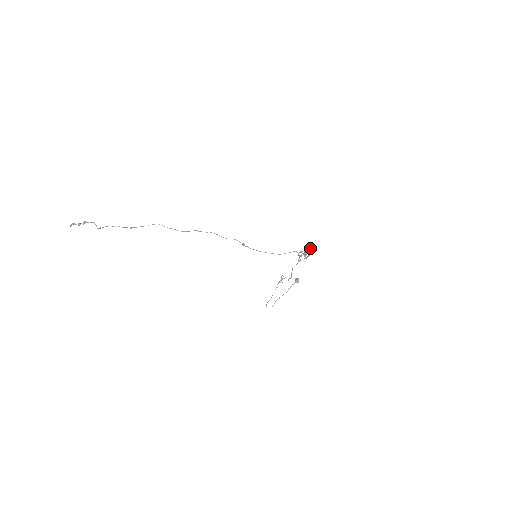
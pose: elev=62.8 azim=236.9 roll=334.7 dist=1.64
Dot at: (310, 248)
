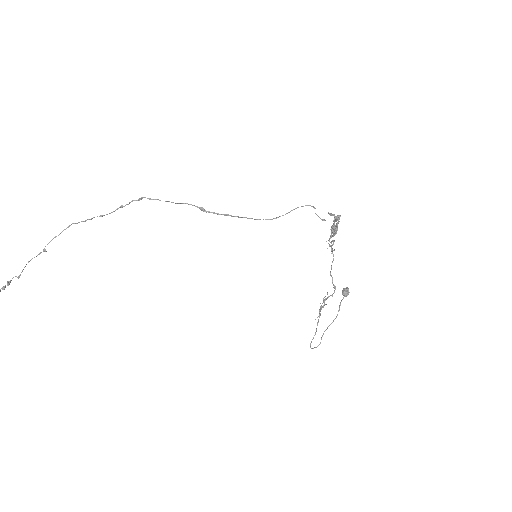
Dot at: occluded
